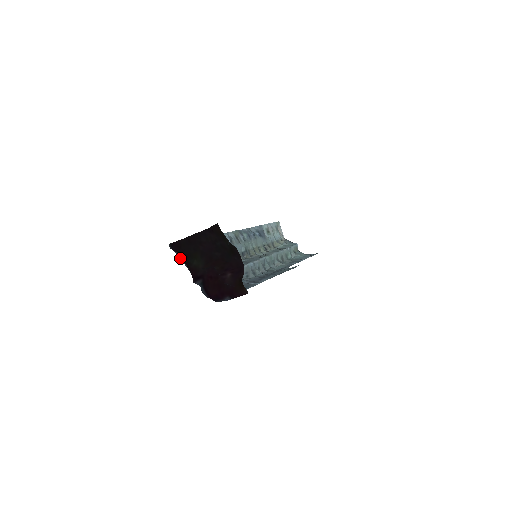
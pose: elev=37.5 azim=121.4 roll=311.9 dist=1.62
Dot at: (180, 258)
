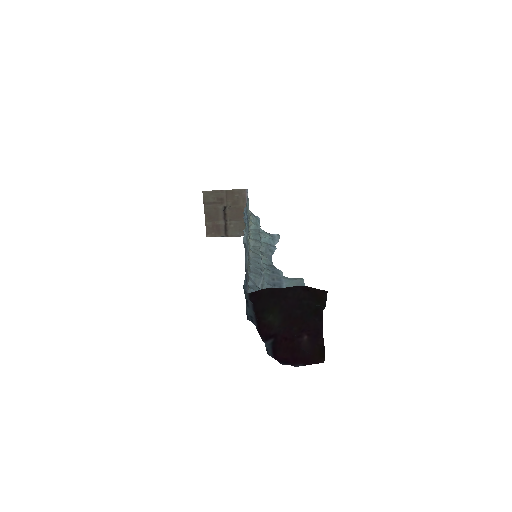
Dot at: (253, 309)
